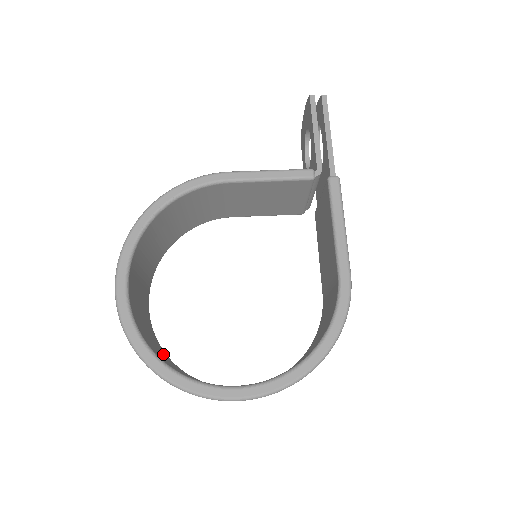
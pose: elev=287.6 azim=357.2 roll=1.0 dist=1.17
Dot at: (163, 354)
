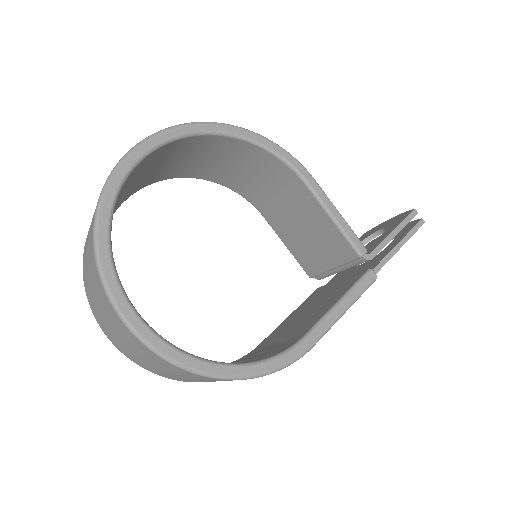
Dot at: occluded
